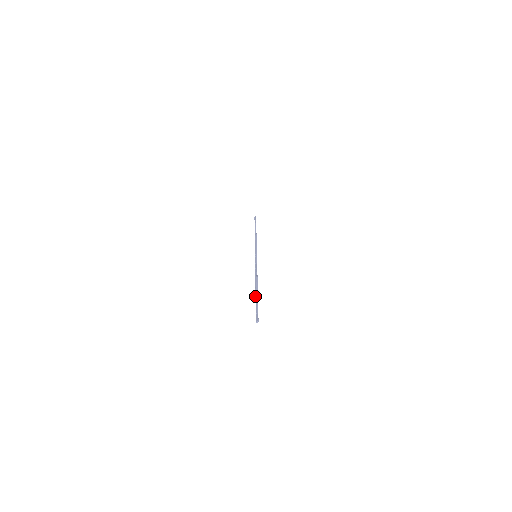
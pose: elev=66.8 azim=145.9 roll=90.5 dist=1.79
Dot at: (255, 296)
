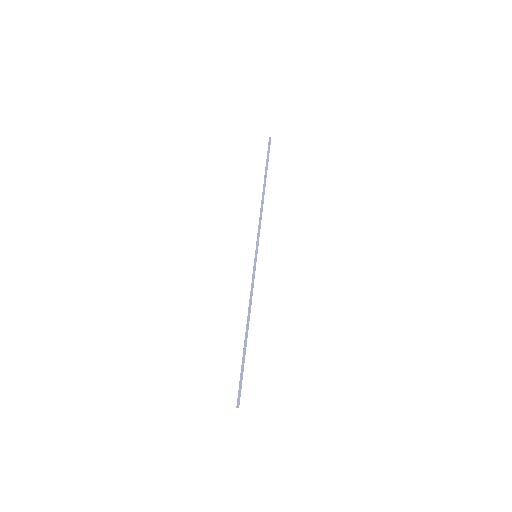
Dot at: (243, 353)
